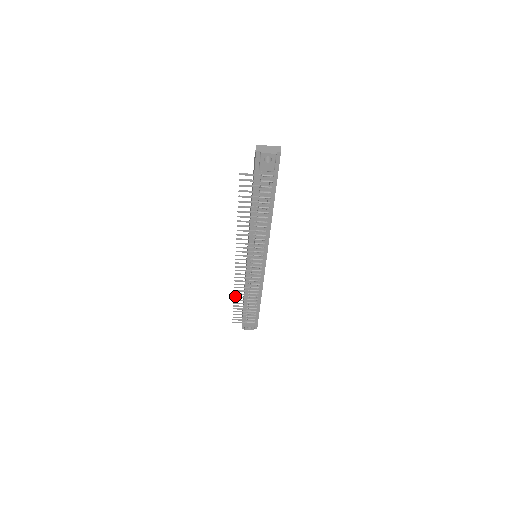
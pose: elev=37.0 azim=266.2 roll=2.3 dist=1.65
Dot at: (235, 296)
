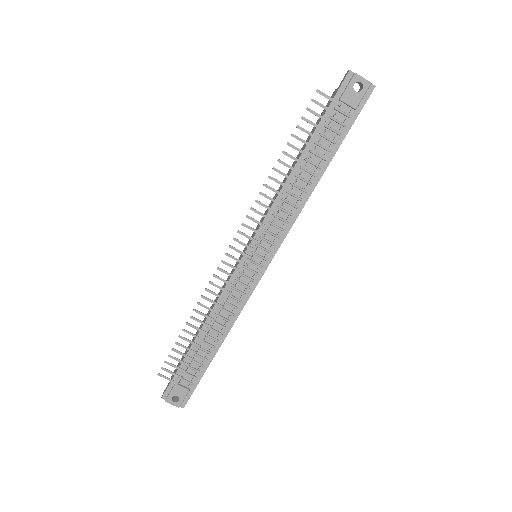
Dot at: occluded
